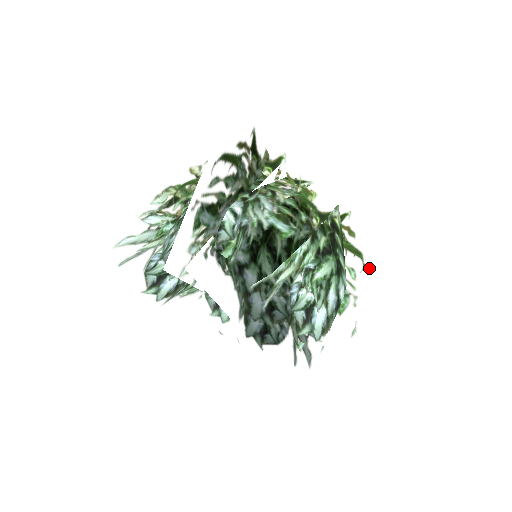
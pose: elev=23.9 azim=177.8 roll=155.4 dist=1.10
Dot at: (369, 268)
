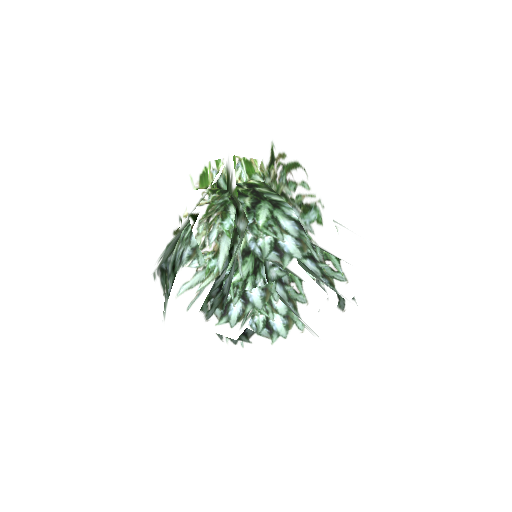
Dot at: occluded
